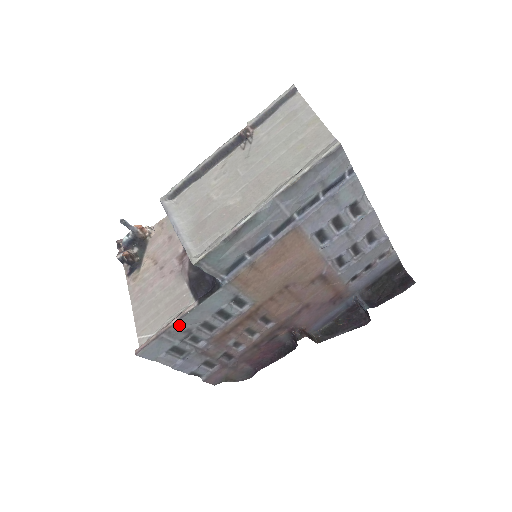
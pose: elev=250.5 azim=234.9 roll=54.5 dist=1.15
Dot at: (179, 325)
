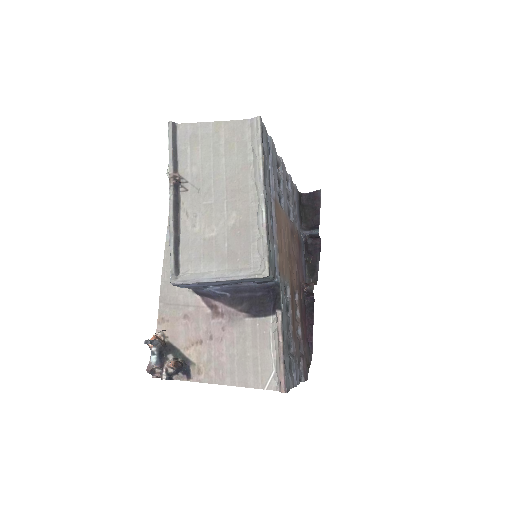
Dot at: (284, 340)
